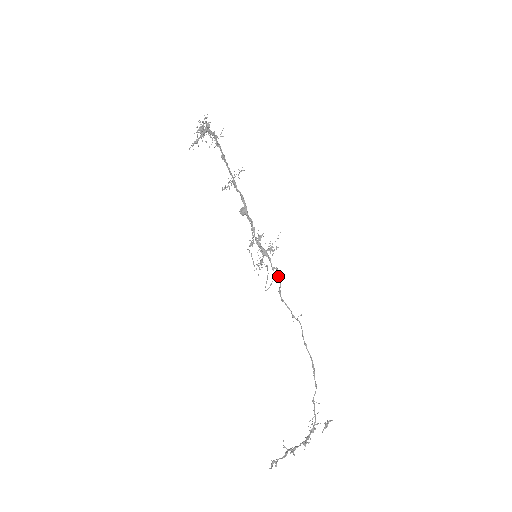
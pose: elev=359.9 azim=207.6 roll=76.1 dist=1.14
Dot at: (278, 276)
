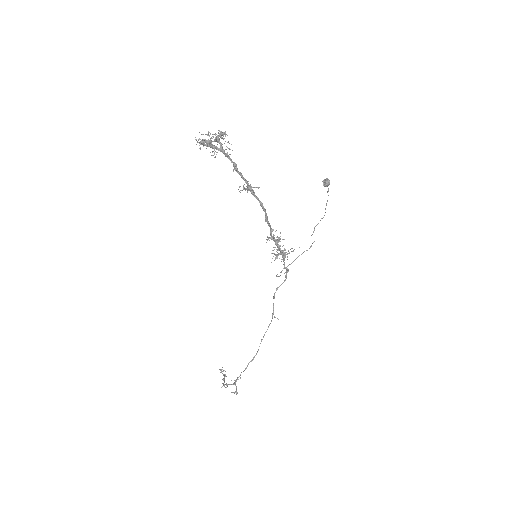
Dot at: (285, 276)
